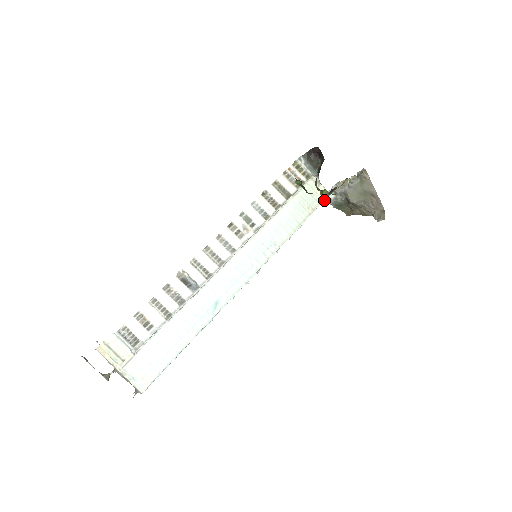
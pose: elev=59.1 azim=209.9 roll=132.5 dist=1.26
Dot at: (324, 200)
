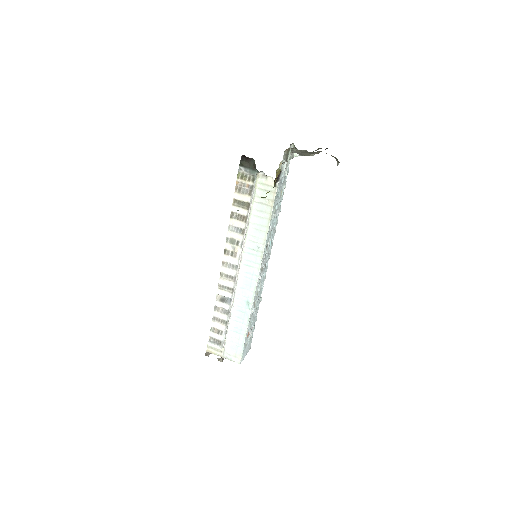
Dot at: (278, 186)
